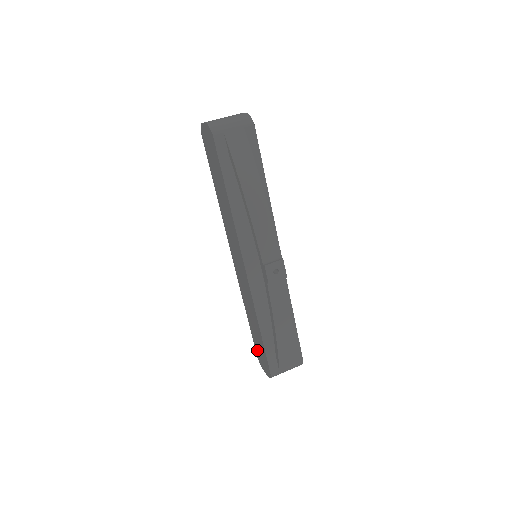
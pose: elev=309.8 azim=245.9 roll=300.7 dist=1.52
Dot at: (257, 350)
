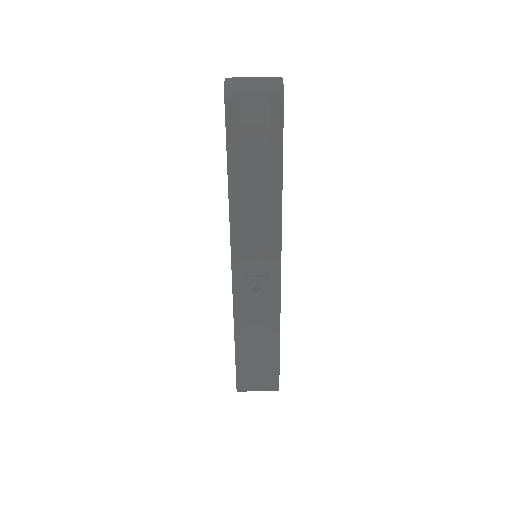
Dot at: occluded
